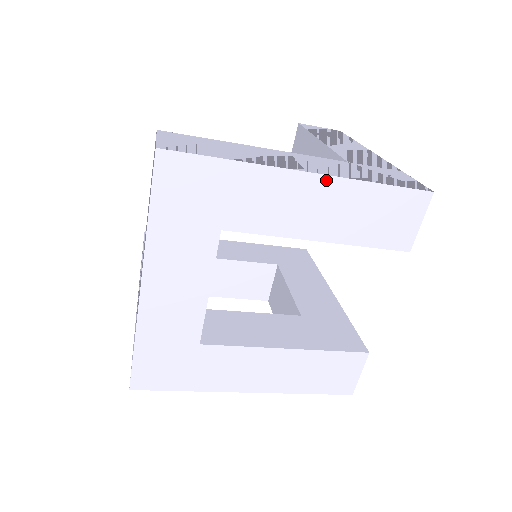
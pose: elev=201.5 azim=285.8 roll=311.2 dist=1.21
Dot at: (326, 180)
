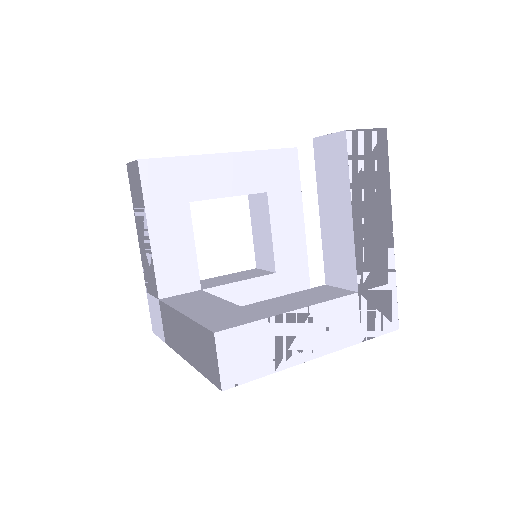
Dot at: (331, 351)
